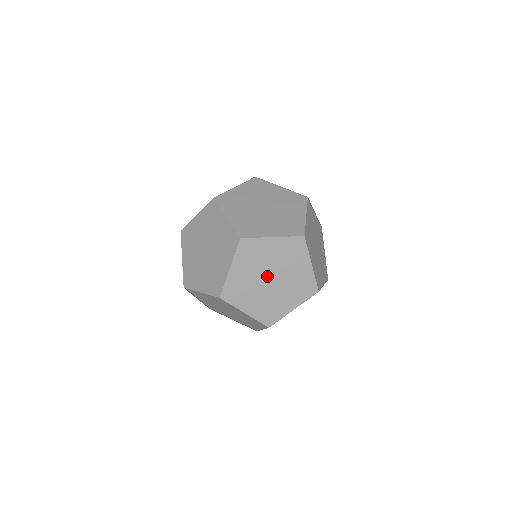
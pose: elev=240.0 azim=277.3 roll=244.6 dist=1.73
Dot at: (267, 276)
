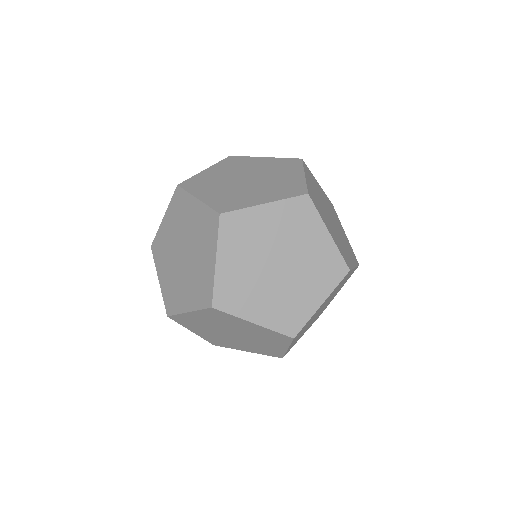
Dot at: (271, 262)
